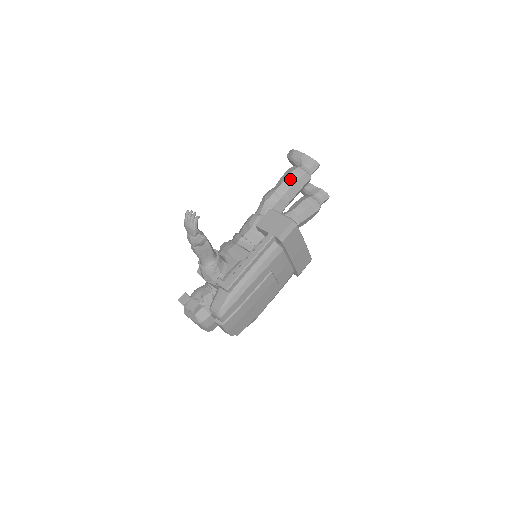
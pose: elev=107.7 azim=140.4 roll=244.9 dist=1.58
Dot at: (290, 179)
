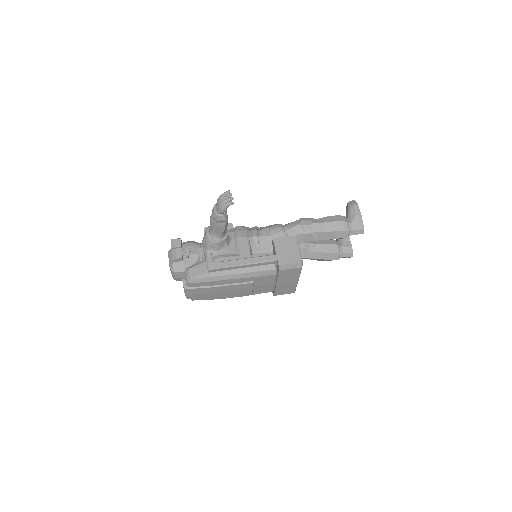
Dot at: (331, 225)
